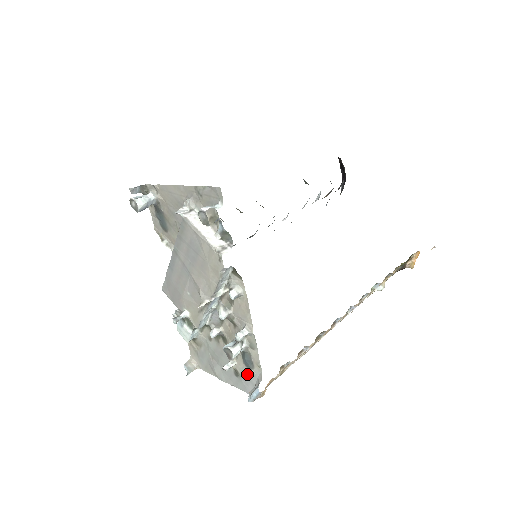
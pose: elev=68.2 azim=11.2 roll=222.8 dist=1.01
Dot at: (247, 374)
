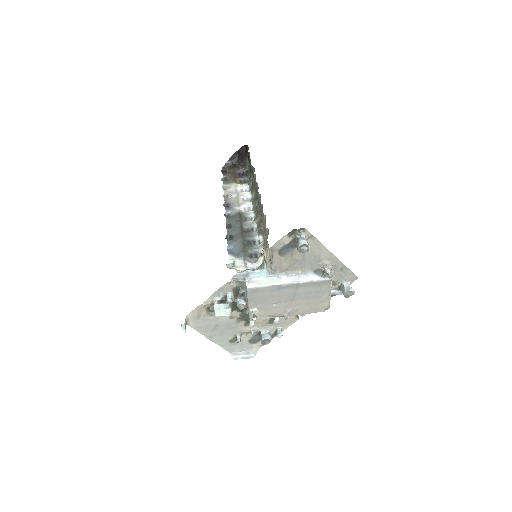
Dot at: (244, 344)
